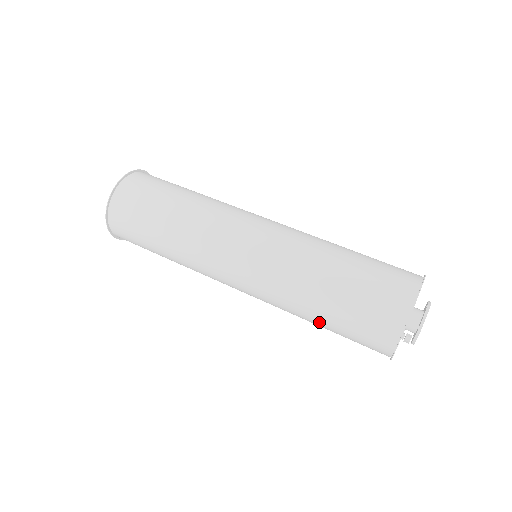
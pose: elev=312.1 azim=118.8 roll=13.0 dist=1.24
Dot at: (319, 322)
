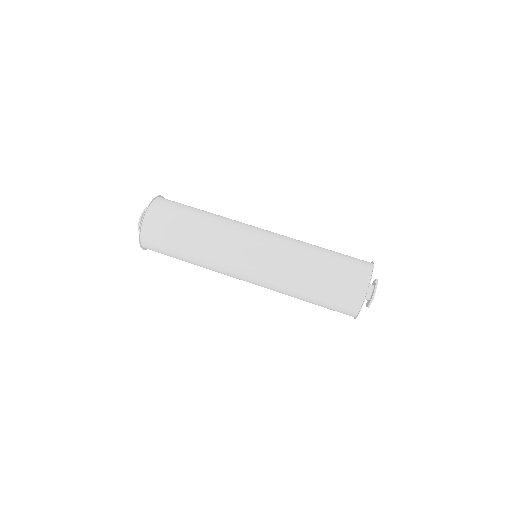
Dot at: (307, 300)
